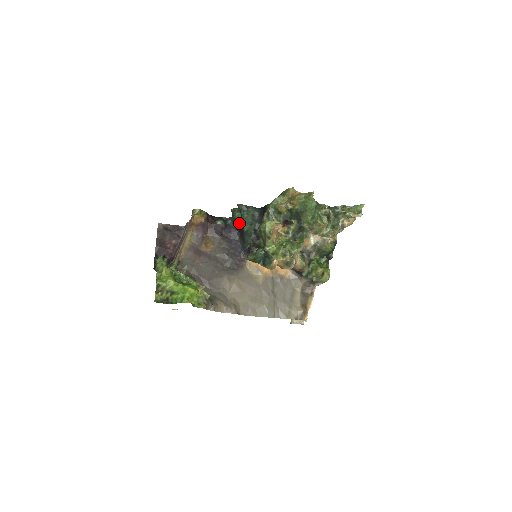
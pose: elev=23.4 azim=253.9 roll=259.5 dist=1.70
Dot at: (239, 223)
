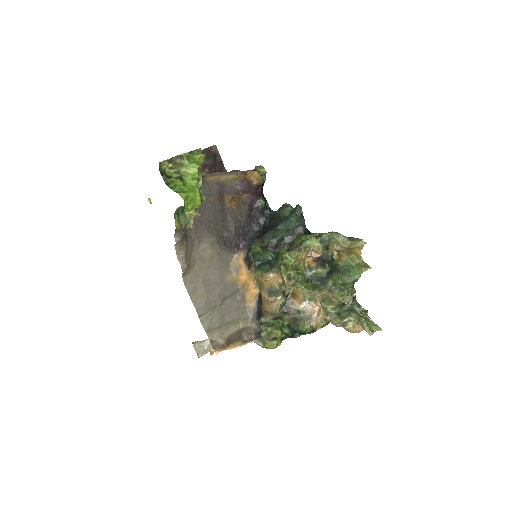
Dot at: (277, 219)
